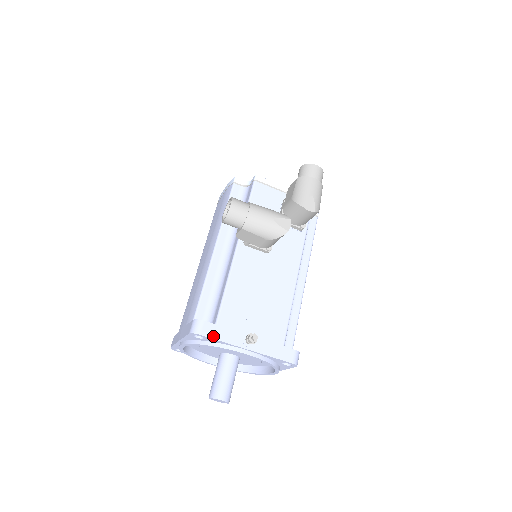
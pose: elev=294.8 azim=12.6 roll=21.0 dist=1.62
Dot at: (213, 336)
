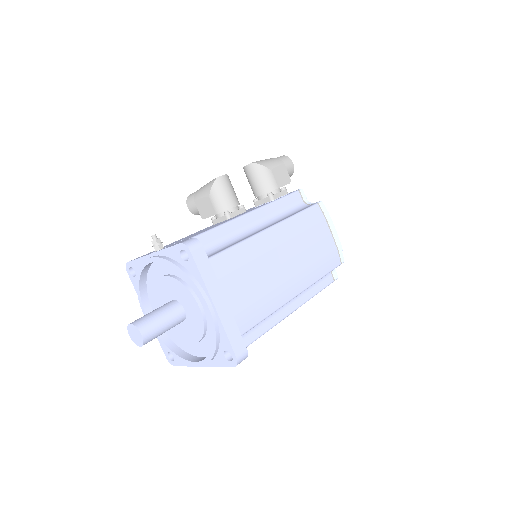
Dot at: (135, 259)
